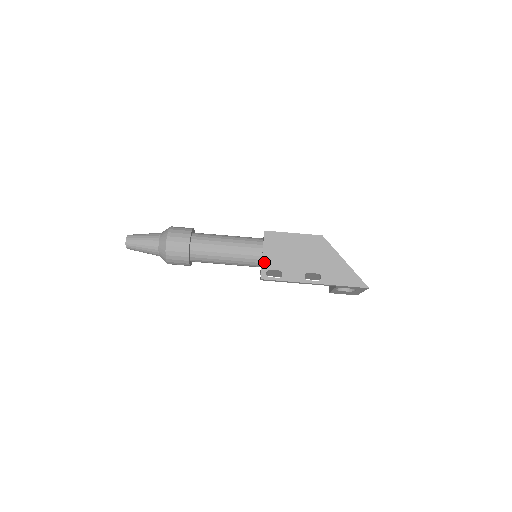
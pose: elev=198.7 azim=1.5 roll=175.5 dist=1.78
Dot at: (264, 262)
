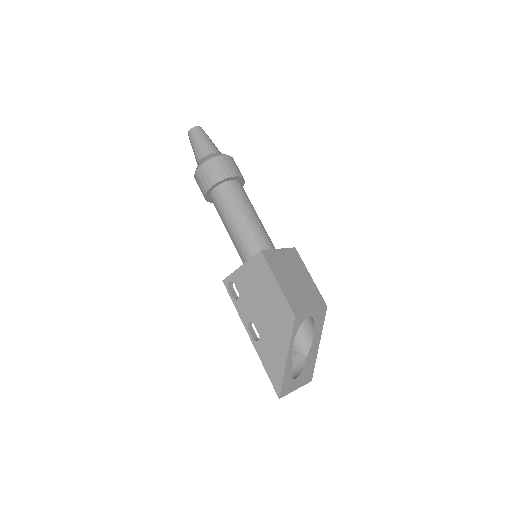
Dot at: (236, 273)
